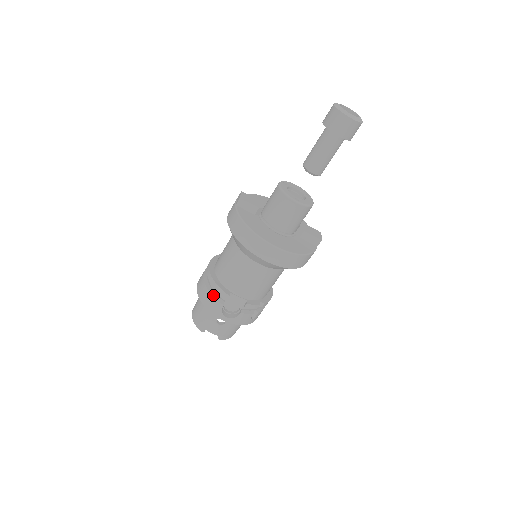
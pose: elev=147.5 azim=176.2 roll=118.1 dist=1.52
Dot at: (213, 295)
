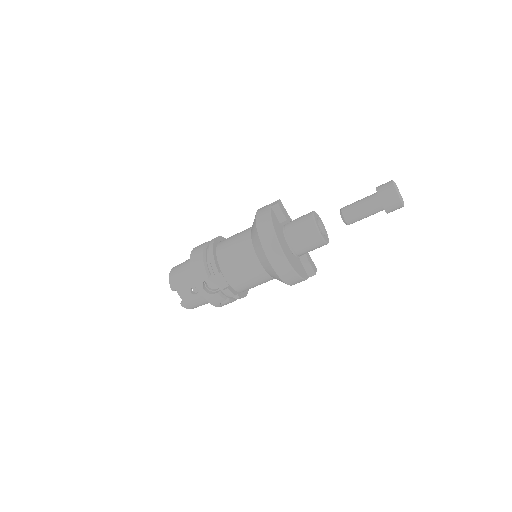
Dot at: (205, 265)
